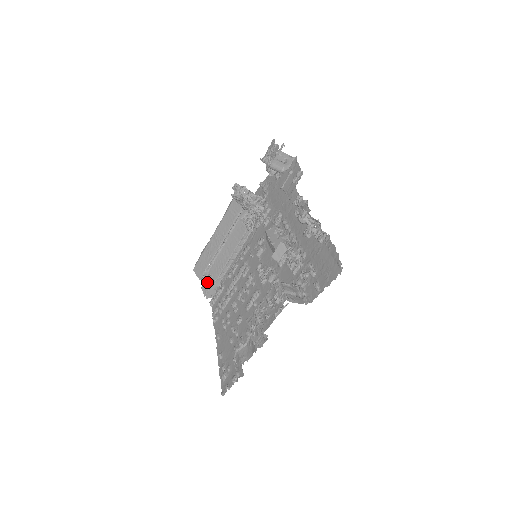
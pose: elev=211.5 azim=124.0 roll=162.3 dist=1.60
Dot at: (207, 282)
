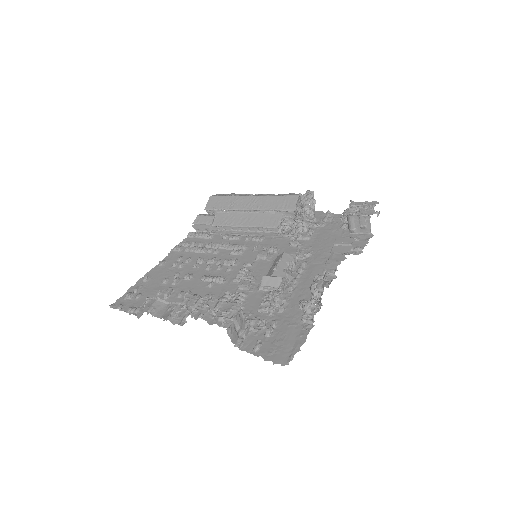
Dot at: (207, 218)
